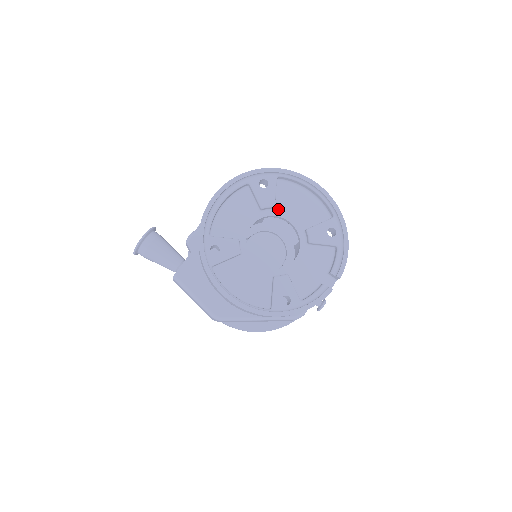
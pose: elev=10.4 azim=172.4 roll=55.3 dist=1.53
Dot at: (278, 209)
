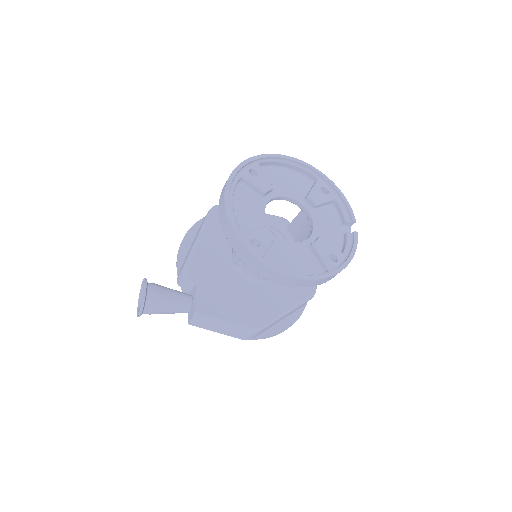
Dot at: (274, 191)
